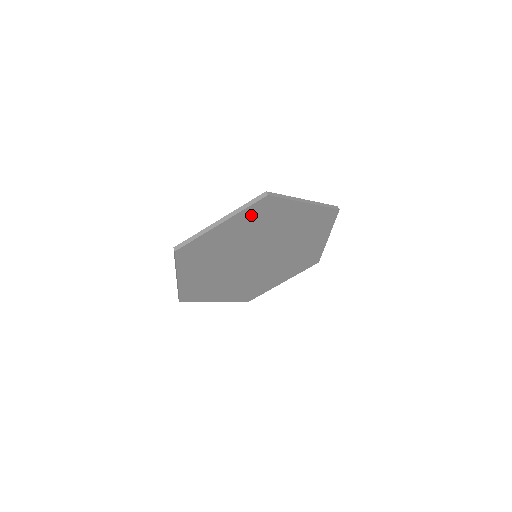
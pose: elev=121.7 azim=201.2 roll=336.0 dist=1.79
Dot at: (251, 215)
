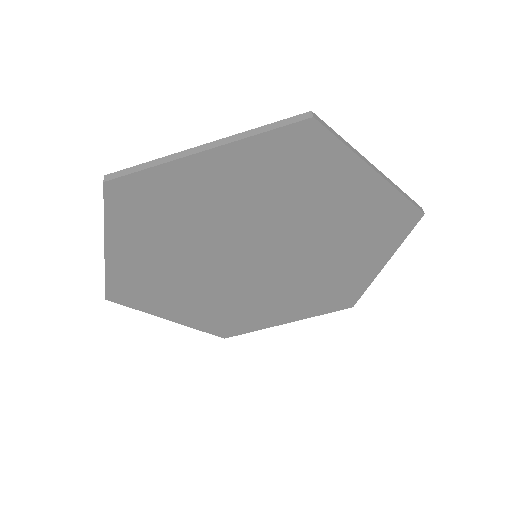
Dot at: (269, 156)
